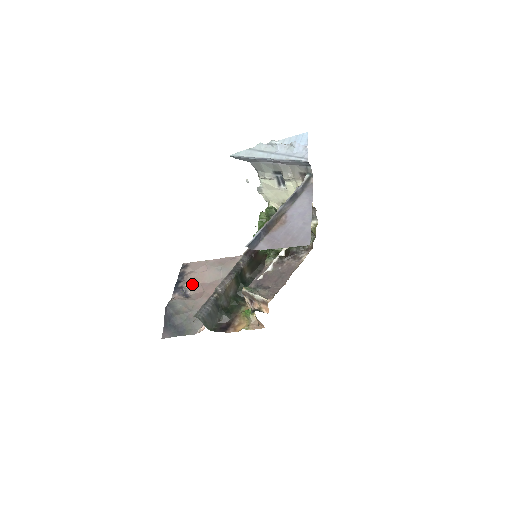
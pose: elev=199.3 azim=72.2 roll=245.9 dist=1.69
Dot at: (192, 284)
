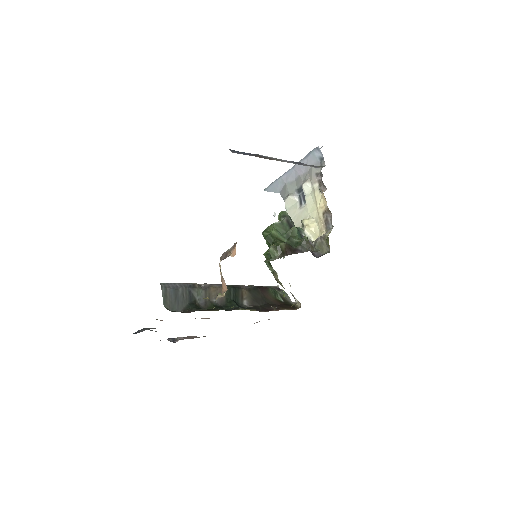
Dot at: (186, 338)
